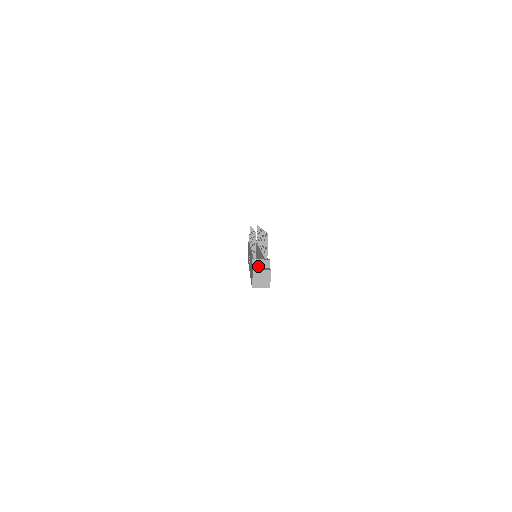
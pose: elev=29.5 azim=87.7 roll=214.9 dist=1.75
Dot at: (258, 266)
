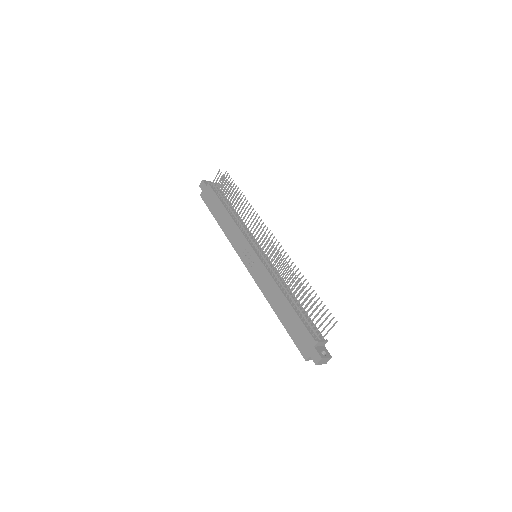
Dot at: (318, 346)
